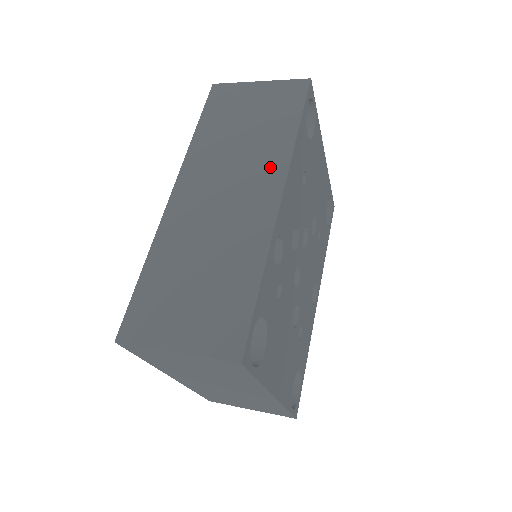
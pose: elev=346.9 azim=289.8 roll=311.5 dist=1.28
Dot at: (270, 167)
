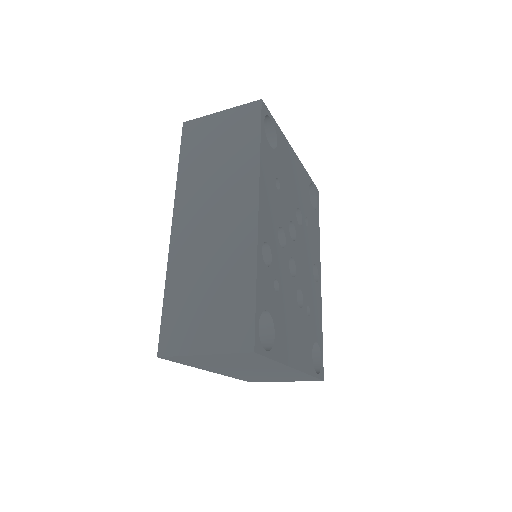
Dot at: (244, 187)
